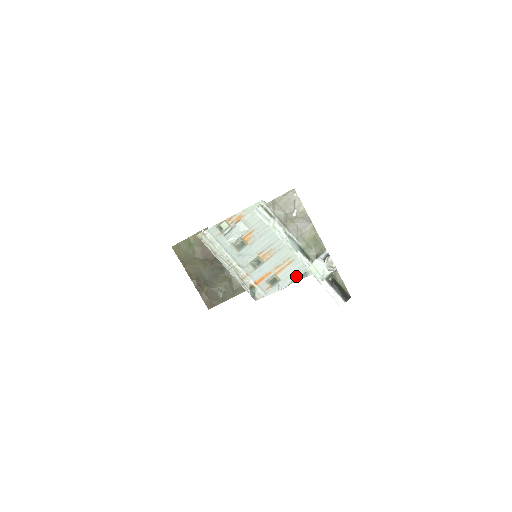
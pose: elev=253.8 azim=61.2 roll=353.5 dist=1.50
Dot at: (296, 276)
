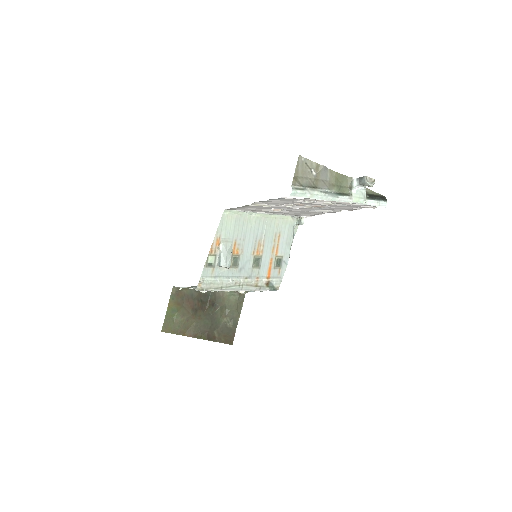
Dot at: (290, 242)
